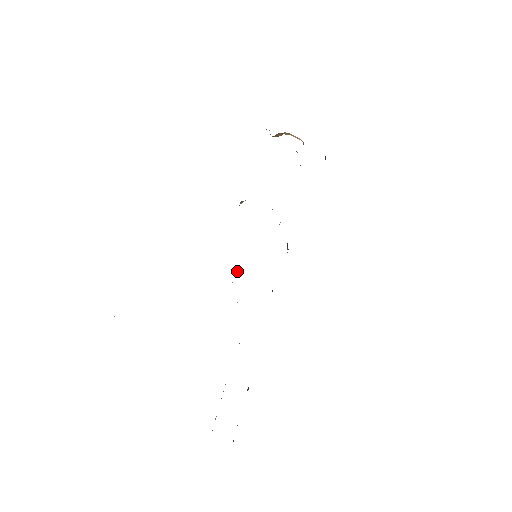
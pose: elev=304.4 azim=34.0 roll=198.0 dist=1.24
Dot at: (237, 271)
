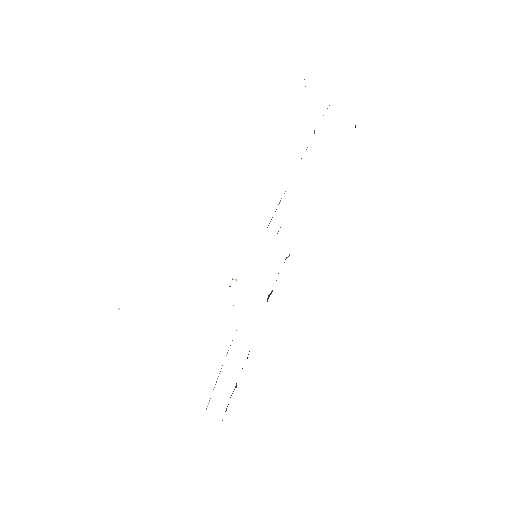
Dot at: occluded
